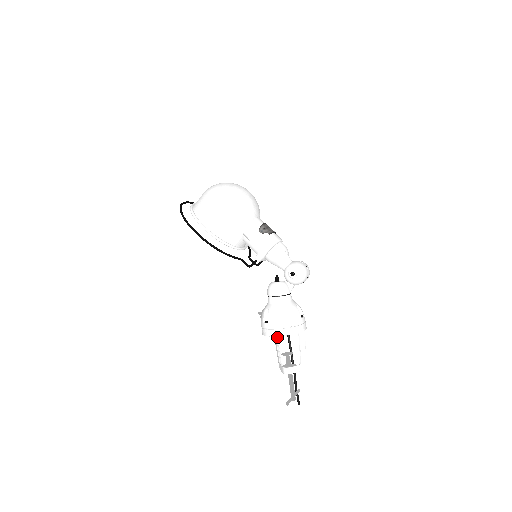
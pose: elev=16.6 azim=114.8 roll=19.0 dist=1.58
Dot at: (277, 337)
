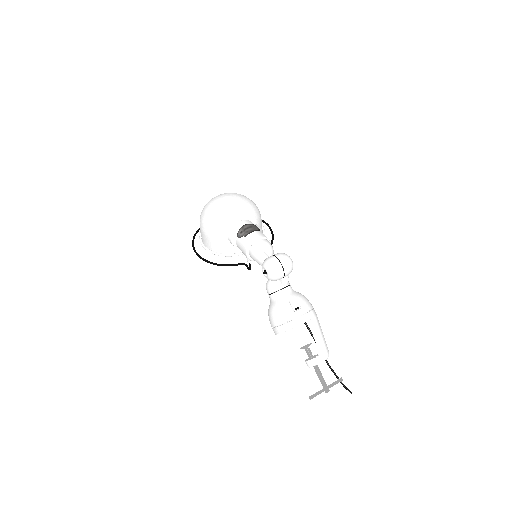
Dot at: (303, 328)
